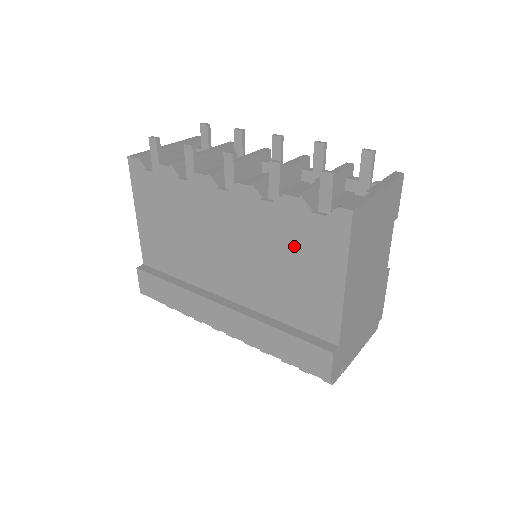
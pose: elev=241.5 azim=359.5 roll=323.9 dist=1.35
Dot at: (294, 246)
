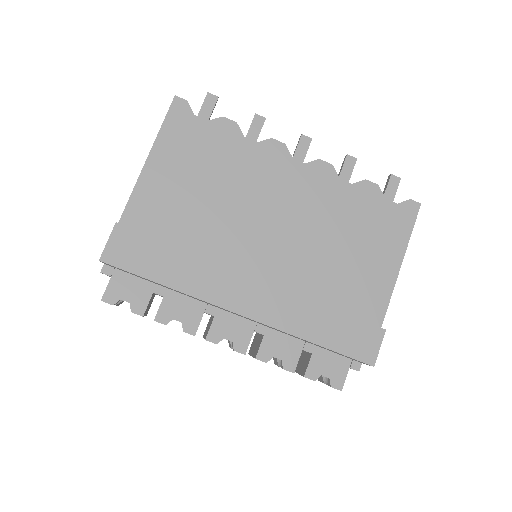
Dot at: (362, 225)
